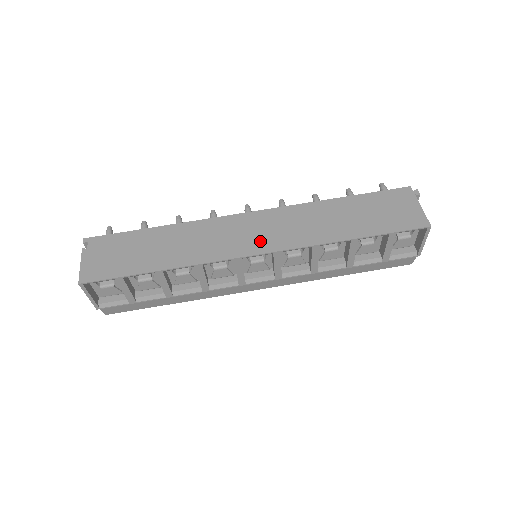
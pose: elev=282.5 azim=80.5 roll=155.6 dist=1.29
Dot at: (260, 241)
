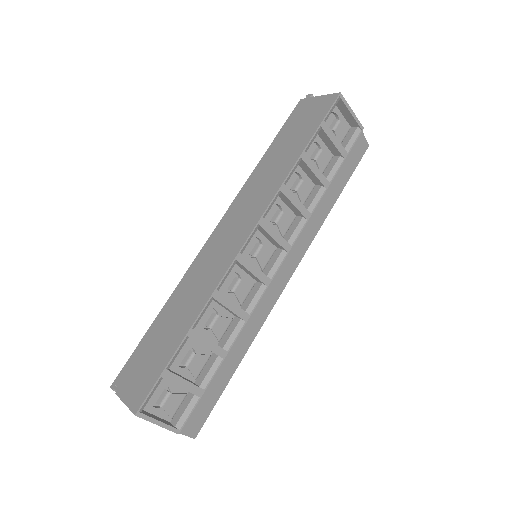
Dot at: (241, 230)
